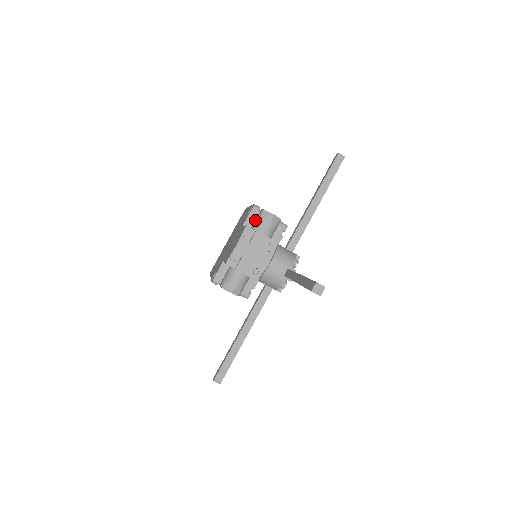
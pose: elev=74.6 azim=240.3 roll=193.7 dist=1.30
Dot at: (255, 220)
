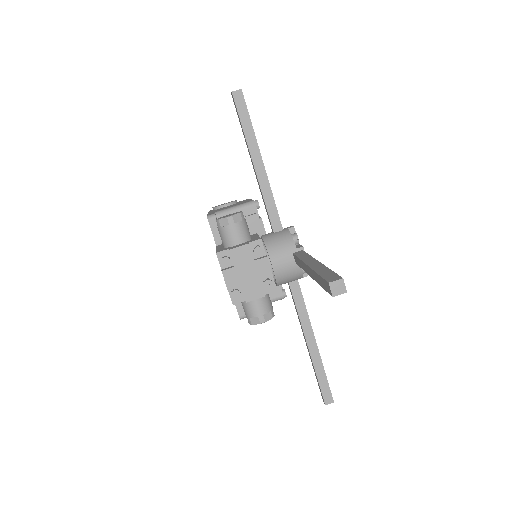
Dot at: (220, 236)
